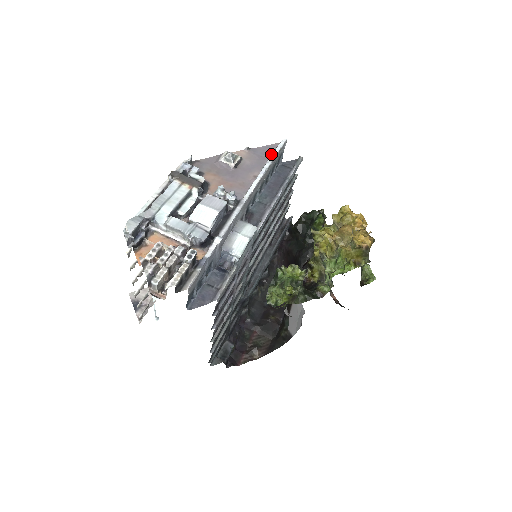
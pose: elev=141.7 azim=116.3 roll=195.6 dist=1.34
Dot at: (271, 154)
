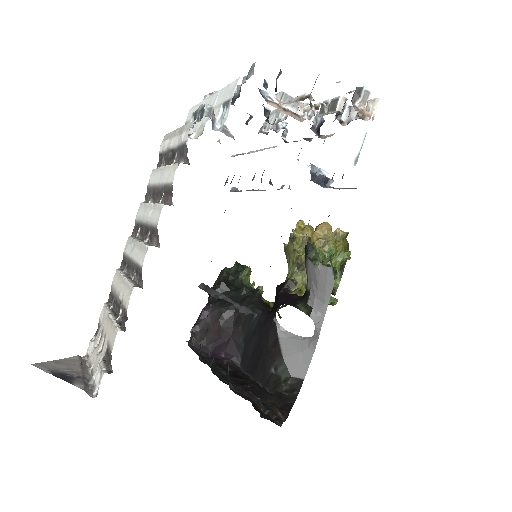
Dot at: (239, 154)
